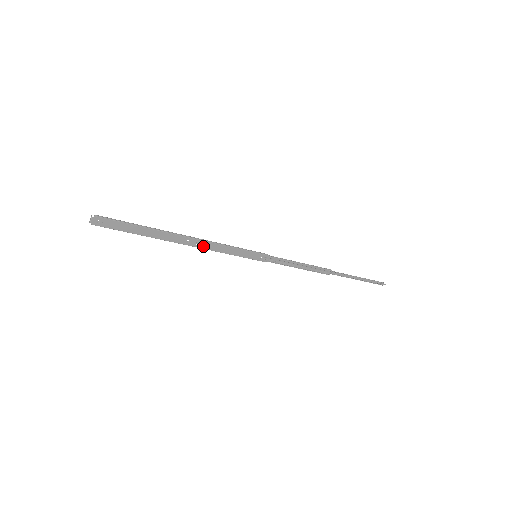
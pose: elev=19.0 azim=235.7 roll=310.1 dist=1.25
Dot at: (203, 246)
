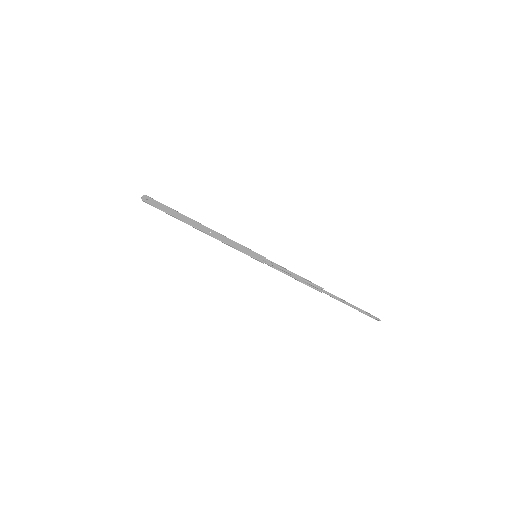
Dot at: (215, 236)
